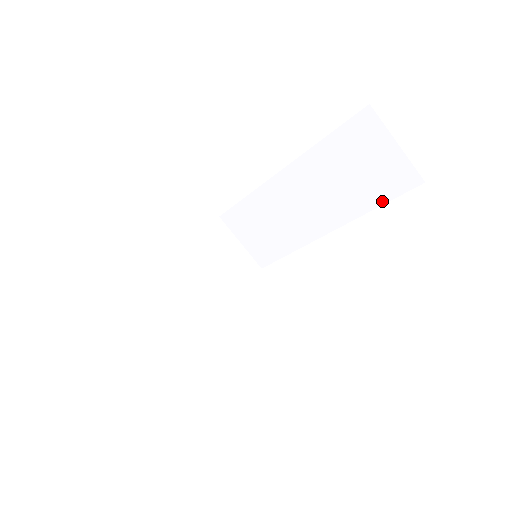
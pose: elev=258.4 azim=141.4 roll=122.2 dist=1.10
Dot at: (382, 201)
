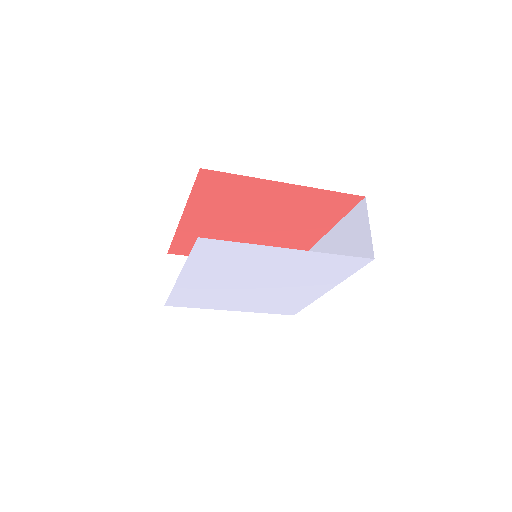
Dot at: occluded
